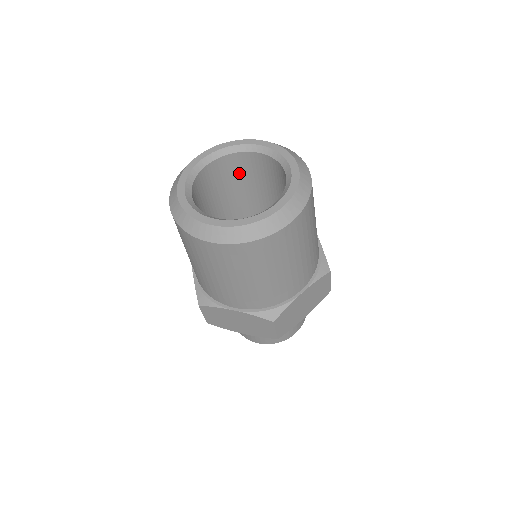
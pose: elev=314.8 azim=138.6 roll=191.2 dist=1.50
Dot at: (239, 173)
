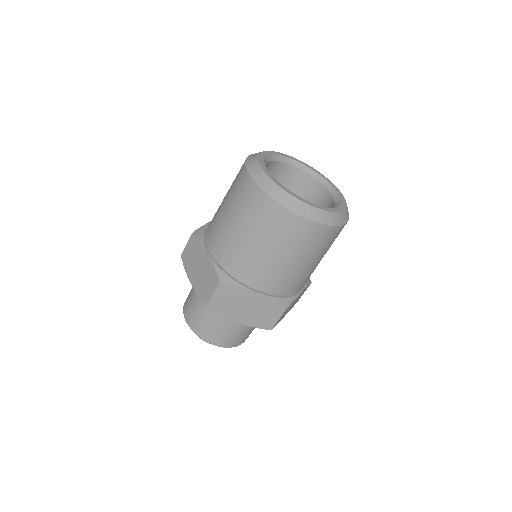
Dot at: occluded
